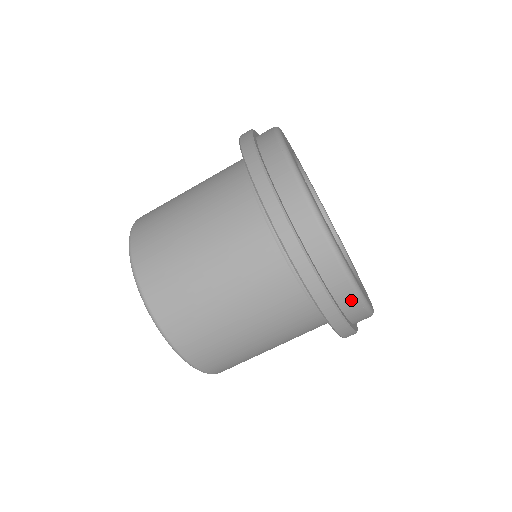
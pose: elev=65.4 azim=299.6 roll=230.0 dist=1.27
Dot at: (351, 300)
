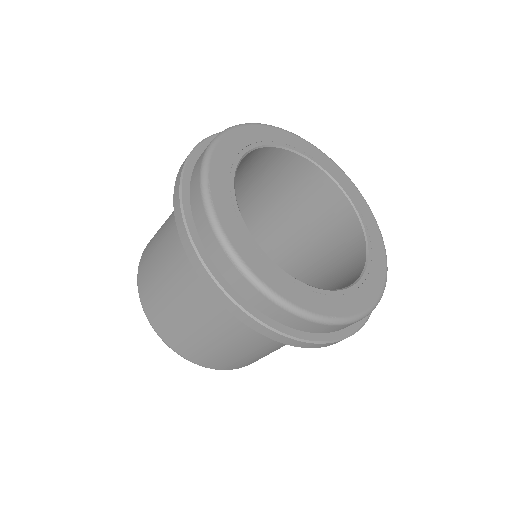
Dot at: occluded
